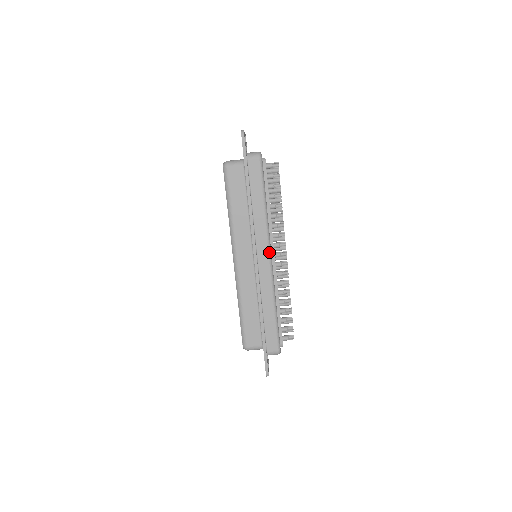
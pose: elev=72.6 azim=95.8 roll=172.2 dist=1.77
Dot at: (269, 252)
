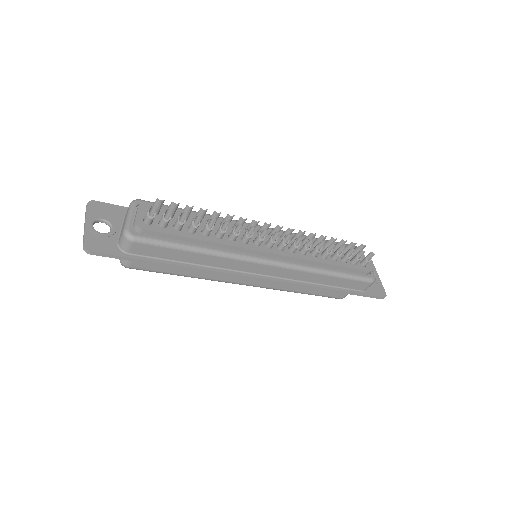
Dot at: (262, 263)
